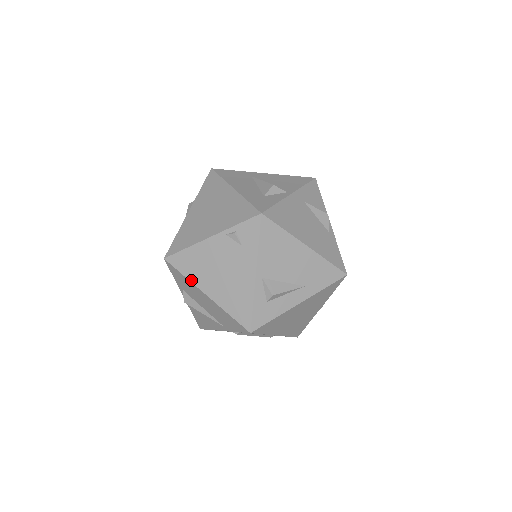
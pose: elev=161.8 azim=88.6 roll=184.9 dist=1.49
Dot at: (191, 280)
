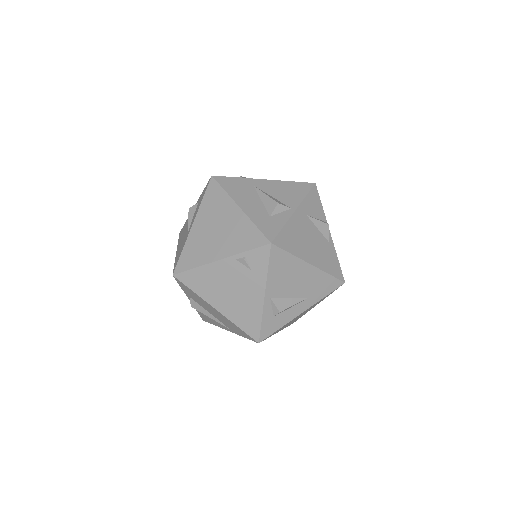
Dot at: (201, 296)
